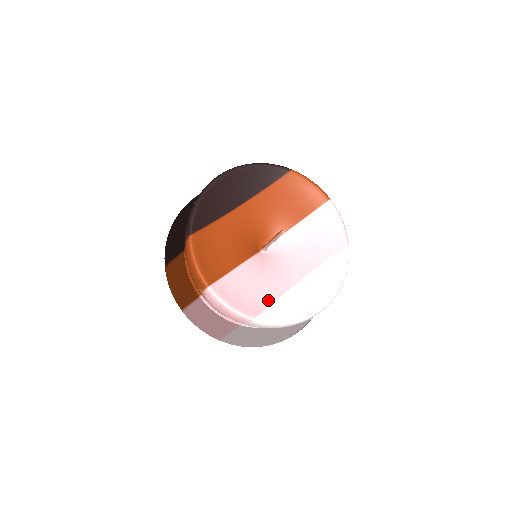
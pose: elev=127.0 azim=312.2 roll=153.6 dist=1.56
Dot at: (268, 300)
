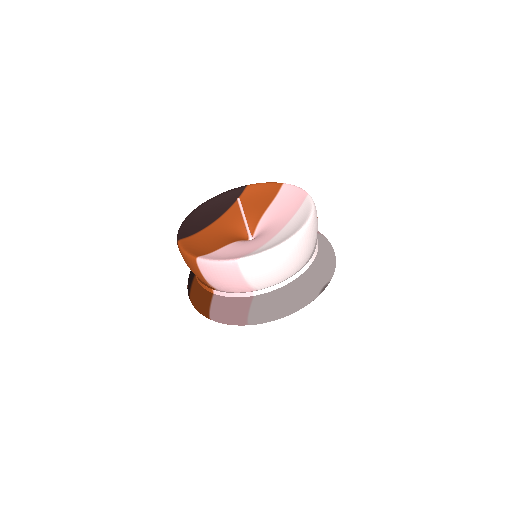
Dot at: (253, 250)
